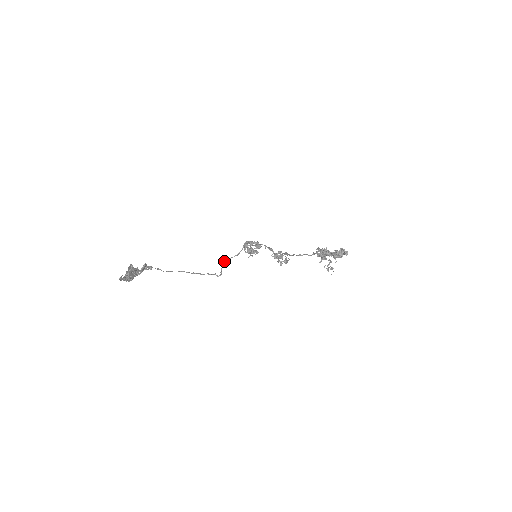
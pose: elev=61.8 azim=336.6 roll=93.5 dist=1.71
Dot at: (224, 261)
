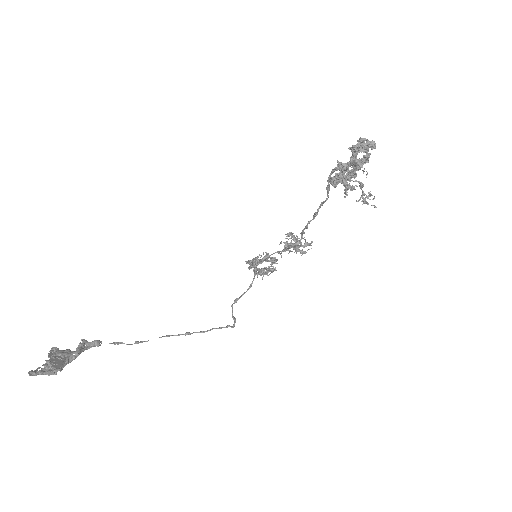
Dot at: occluded
